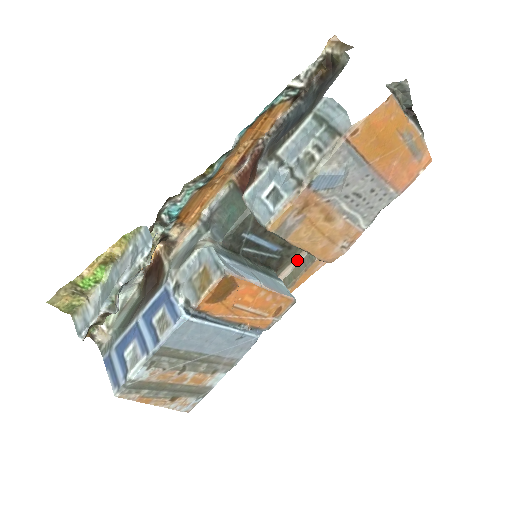
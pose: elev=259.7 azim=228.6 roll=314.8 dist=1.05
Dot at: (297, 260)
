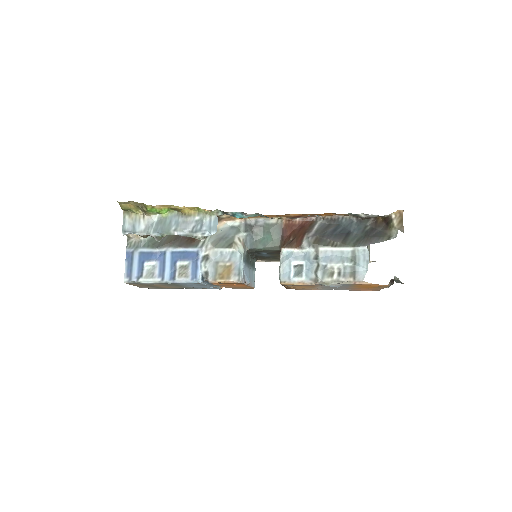
Dot at: (272, 261)
